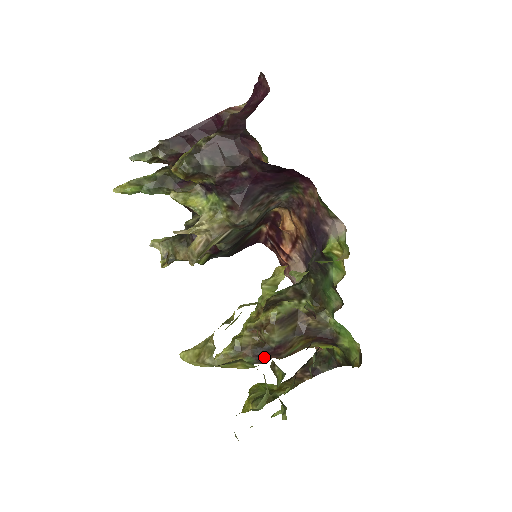
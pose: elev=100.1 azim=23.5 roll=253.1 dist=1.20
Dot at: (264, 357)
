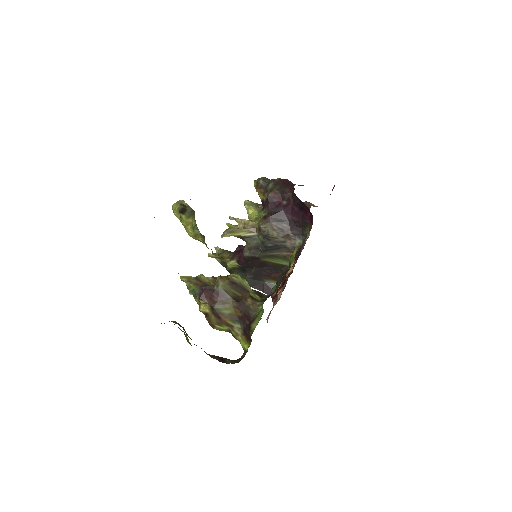
Dot at: (204, 294)
